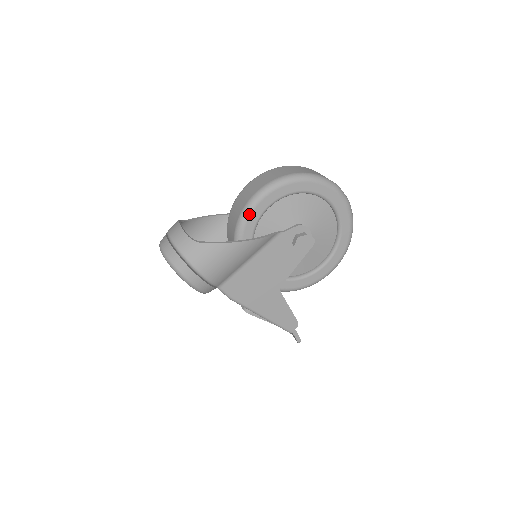
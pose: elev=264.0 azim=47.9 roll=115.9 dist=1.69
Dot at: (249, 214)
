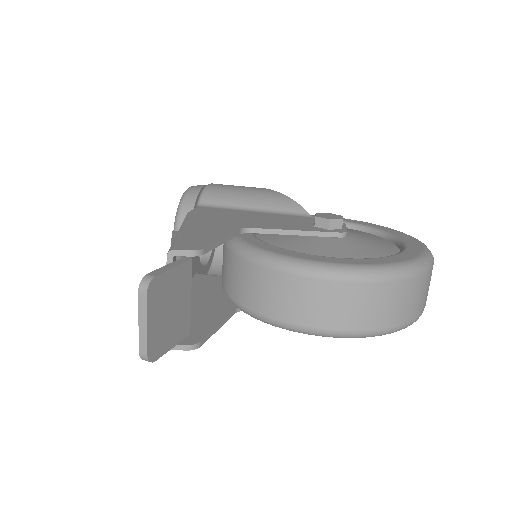
Dot at: occluded
